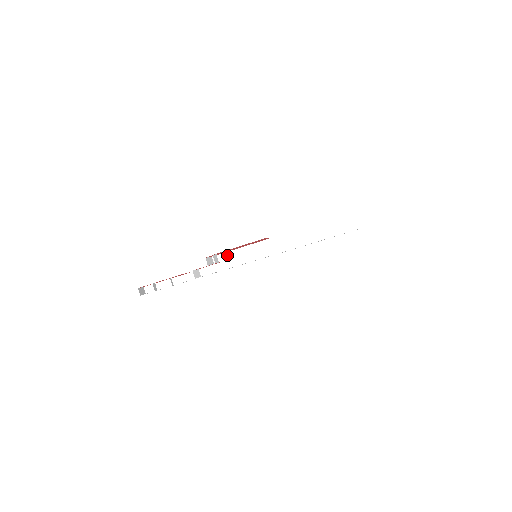
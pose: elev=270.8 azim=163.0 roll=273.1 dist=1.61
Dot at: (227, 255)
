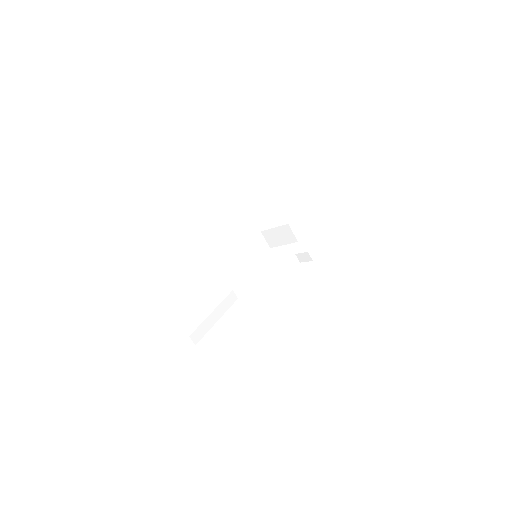
Dot at: (226, 266)
